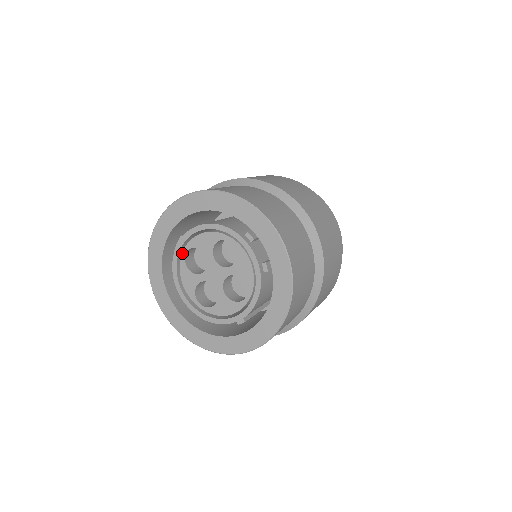
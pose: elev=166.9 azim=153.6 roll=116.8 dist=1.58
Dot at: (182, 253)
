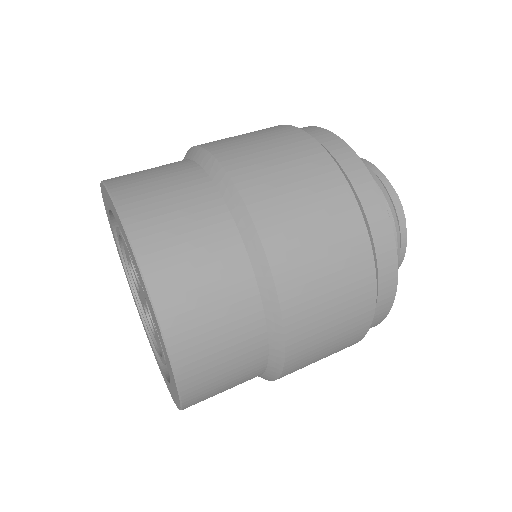
Dot at: (128, 265)
